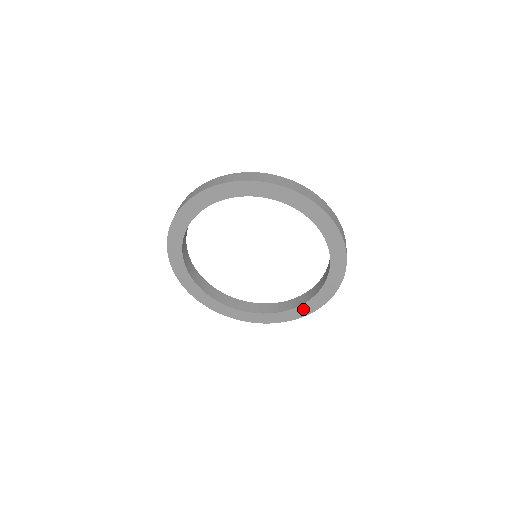
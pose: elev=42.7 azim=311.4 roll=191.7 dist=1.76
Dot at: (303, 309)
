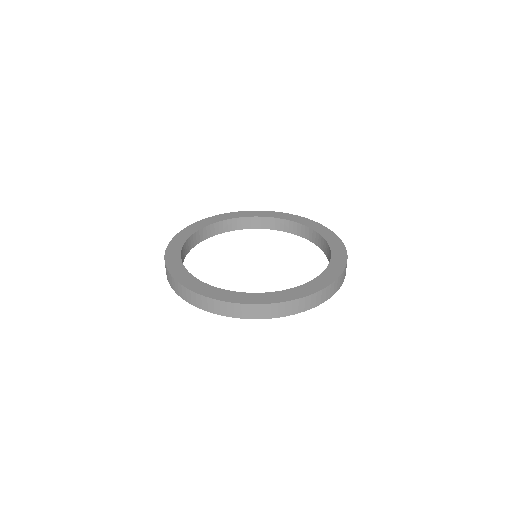
Dot at: (255, 297)
